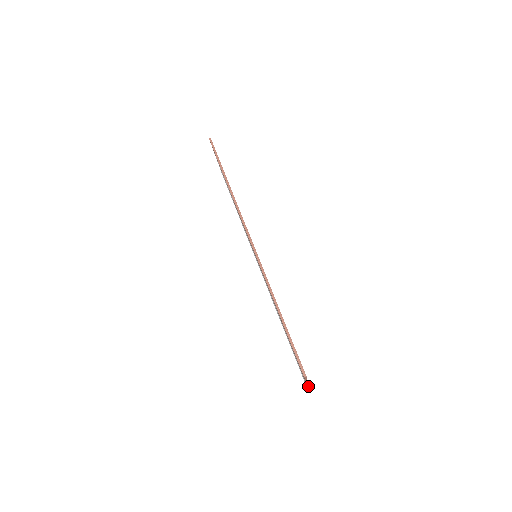
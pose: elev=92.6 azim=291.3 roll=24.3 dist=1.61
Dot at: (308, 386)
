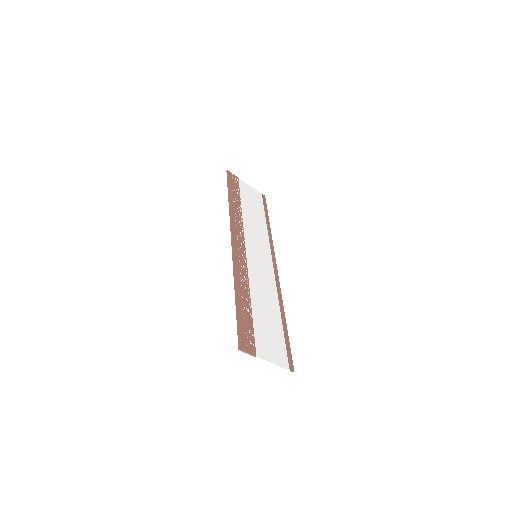
Dot at: (289, 368)
